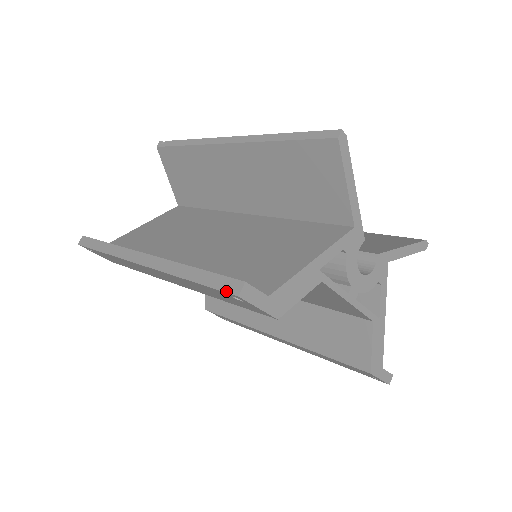
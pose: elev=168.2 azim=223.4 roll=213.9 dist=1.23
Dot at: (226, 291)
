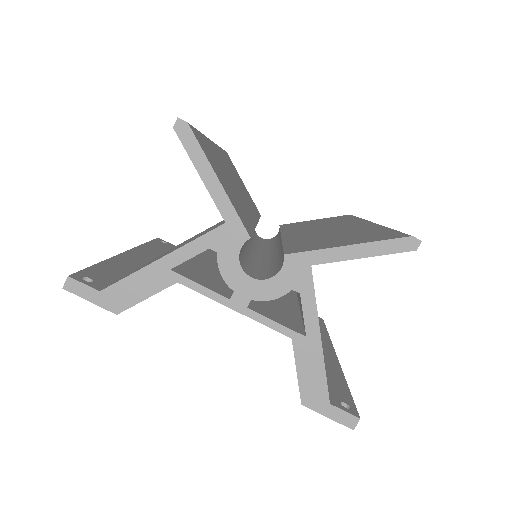
Dot at: occluded
